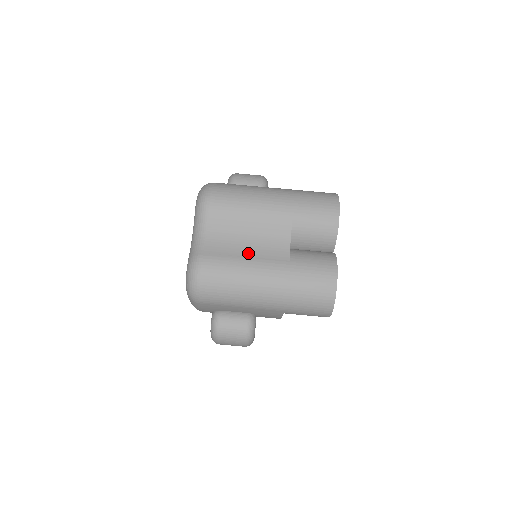
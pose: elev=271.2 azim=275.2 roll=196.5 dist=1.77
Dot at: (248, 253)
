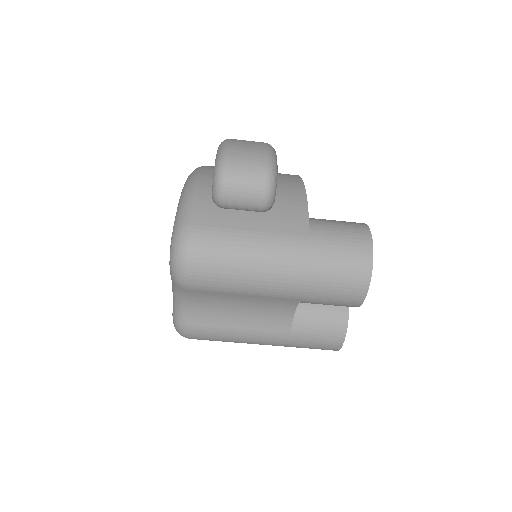
Dot at: (242, 323)
